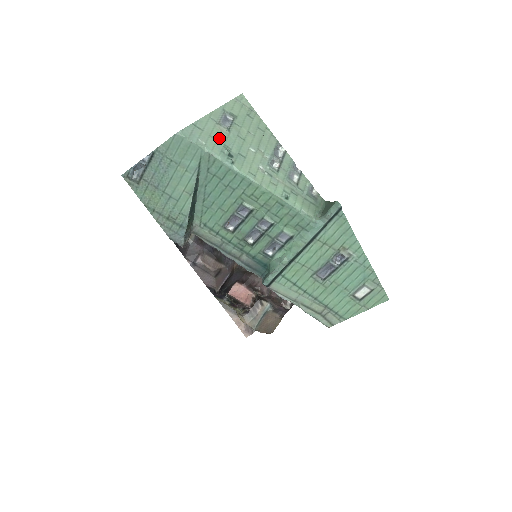
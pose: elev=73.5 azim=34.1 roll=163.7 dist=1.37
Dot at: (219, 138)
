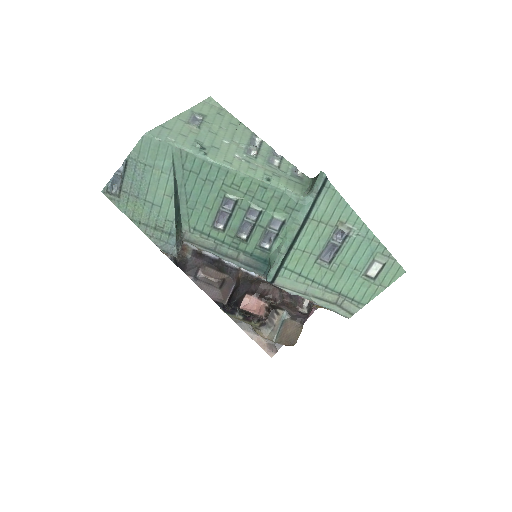
Dot at: (189, 135)
